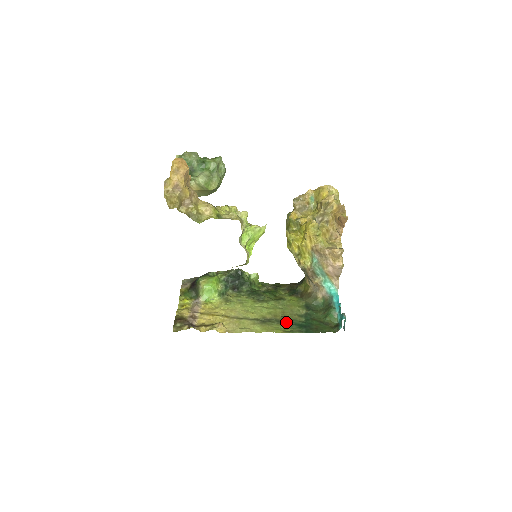
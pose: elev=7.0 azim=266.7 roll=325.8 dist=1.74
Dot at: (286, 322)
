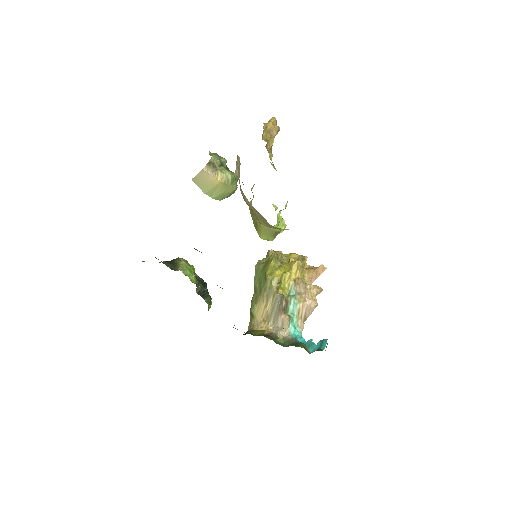
Dot at: occluded
